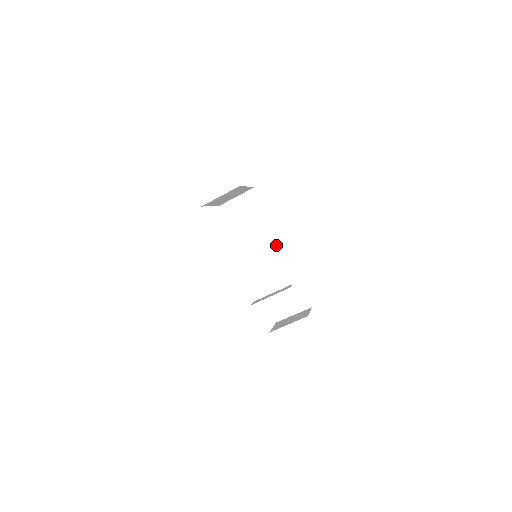
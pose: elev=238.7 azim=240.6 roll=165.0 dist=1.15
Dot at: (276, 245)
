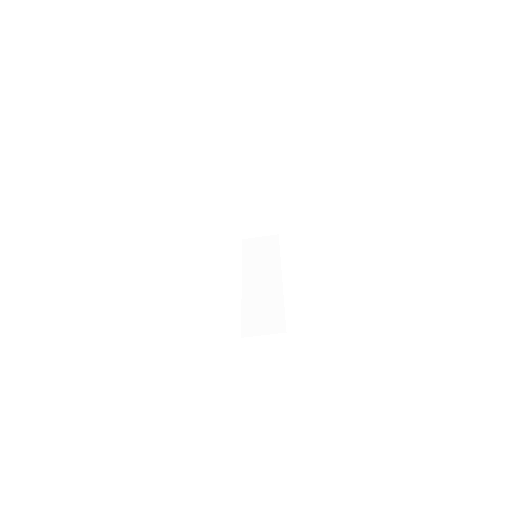
Dot at: (276, 275)
